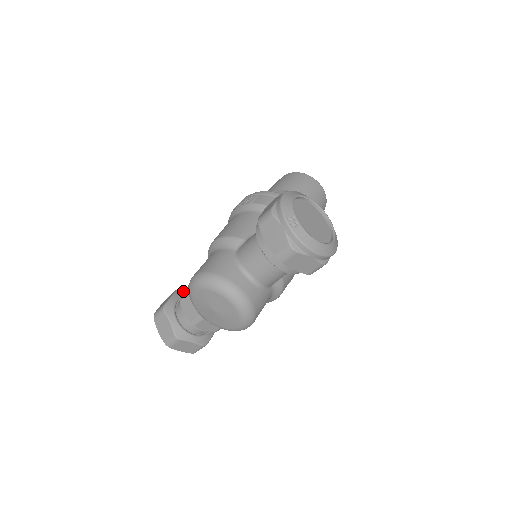
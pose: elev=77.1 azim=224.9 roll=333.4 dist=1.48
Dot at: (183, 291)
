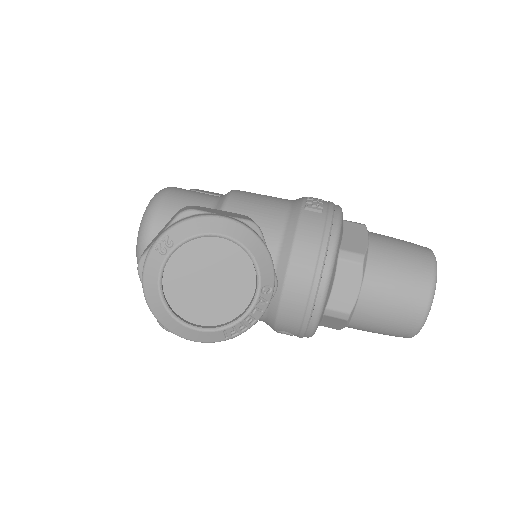
Dot at: occluded
